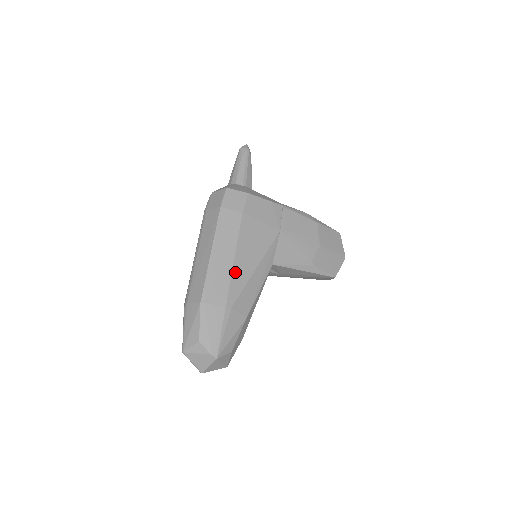
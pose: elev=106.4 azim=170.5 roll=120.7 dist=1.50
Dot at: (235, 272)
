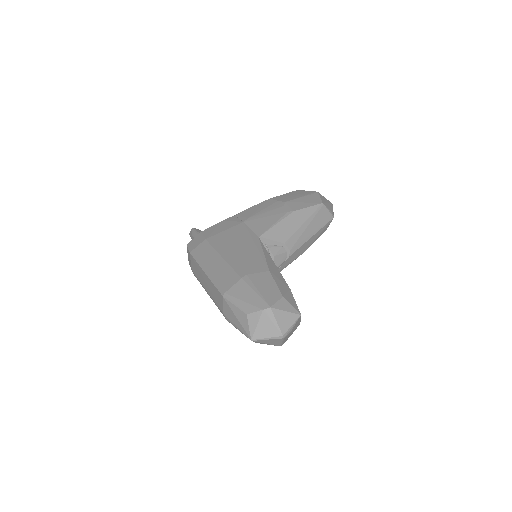
Dot at: (230, 261)
